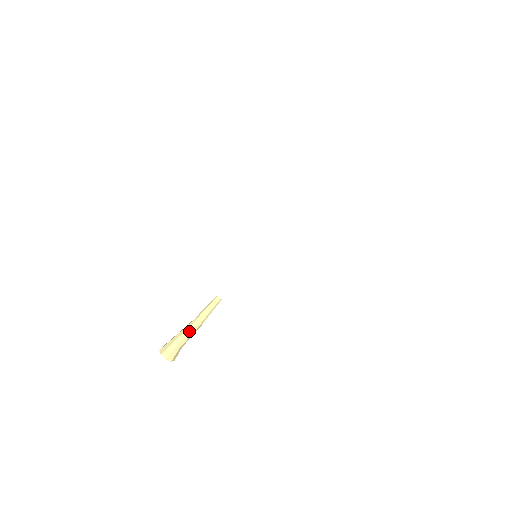
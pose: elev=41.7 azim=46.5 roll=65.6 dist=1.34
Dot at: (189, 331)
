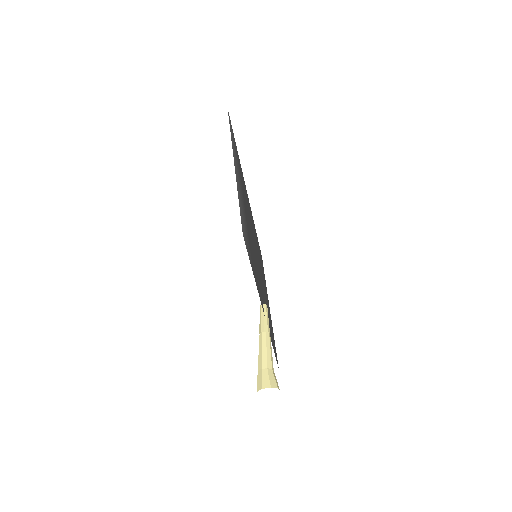
Dot at: (261, 347)
